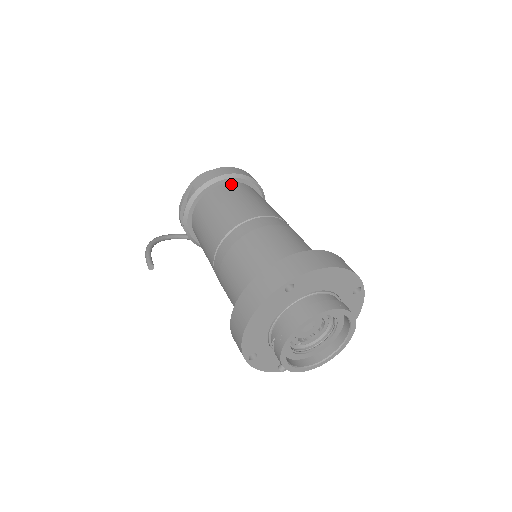
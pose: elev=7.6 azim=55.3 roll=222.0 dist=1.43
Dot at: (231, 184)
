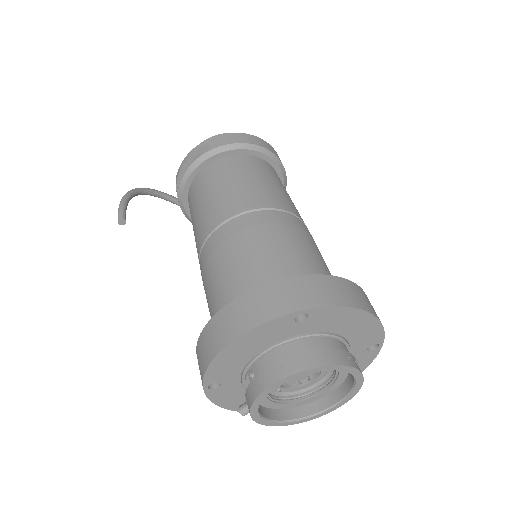
Dot at: (256, 158)
